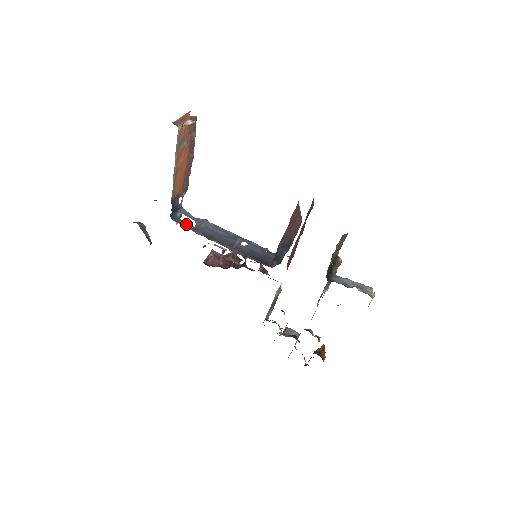
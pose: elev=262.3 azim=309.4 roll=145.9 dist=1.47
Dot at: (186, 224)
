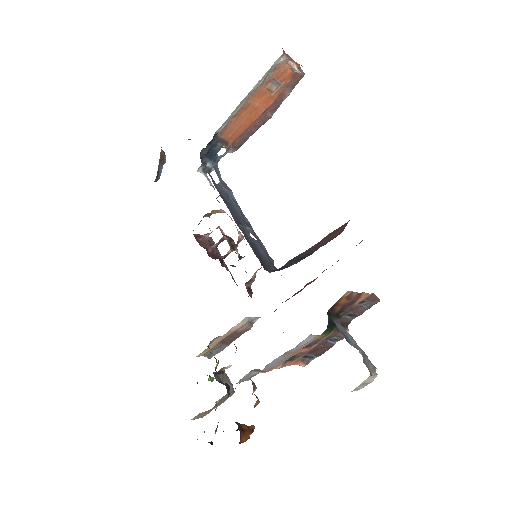
Dot at: (208, 180)
